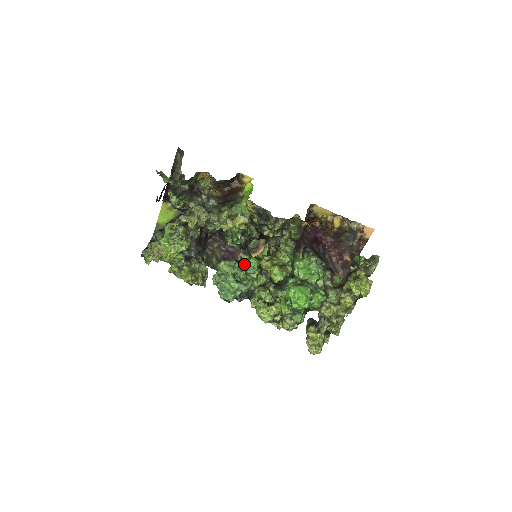
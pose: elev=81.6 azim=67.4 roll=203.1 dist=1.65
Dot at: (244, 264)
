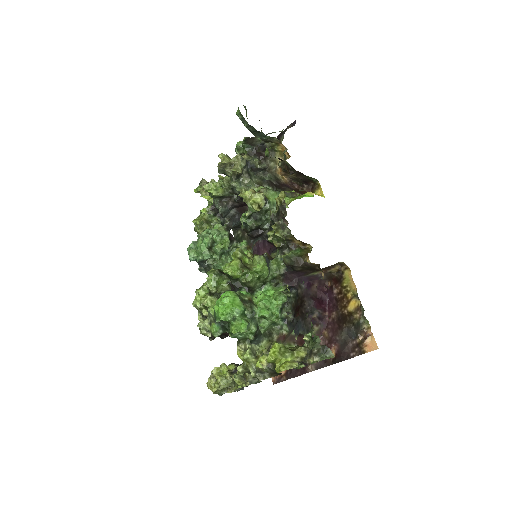
Dot at: occluded
